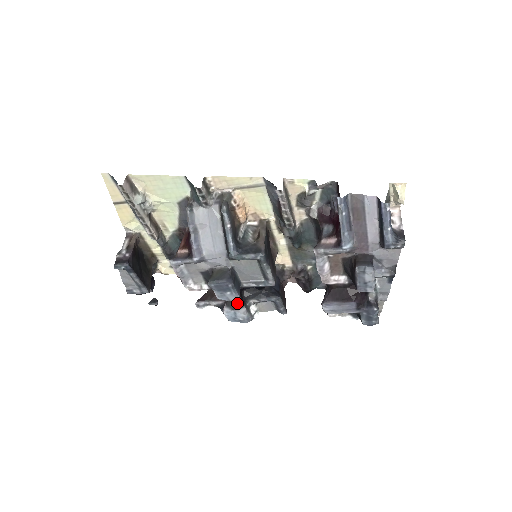
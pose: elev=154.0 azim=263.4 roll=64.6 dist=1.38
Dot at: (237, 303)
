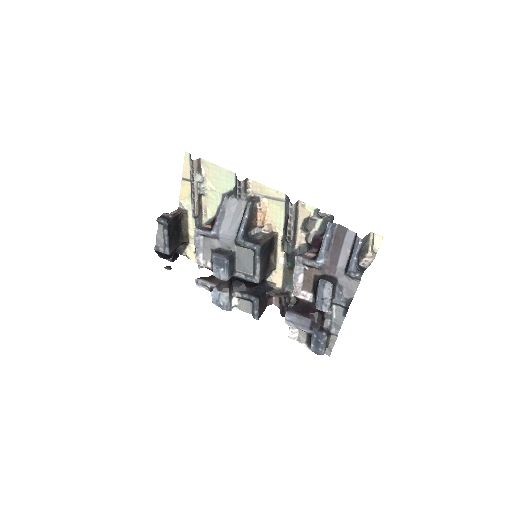
Dot at: (225, 286)
